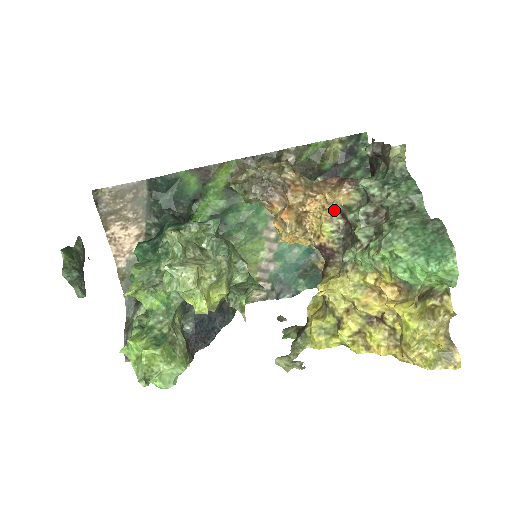
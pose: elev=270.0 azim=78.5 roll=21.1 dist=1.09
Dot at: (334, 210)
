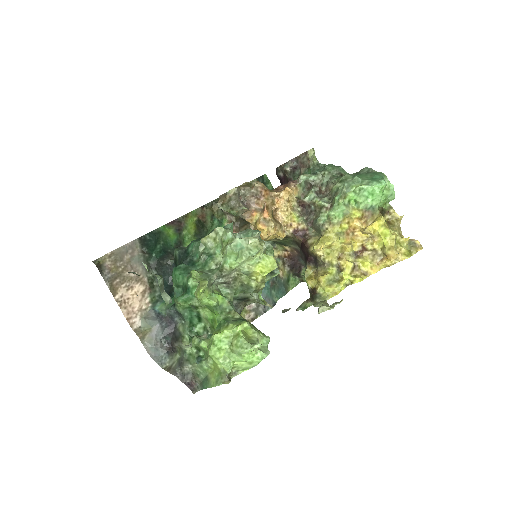
Dot at: (294, 201)
